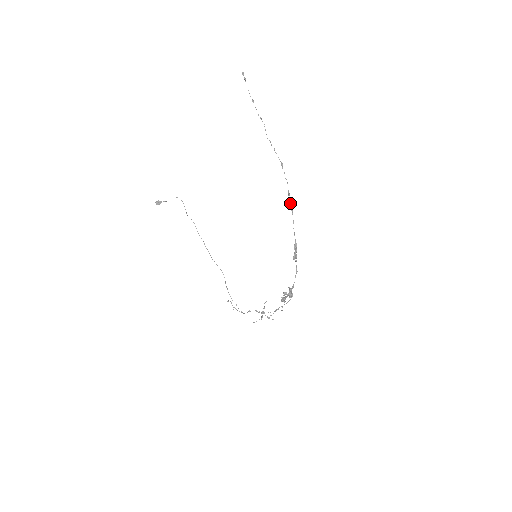
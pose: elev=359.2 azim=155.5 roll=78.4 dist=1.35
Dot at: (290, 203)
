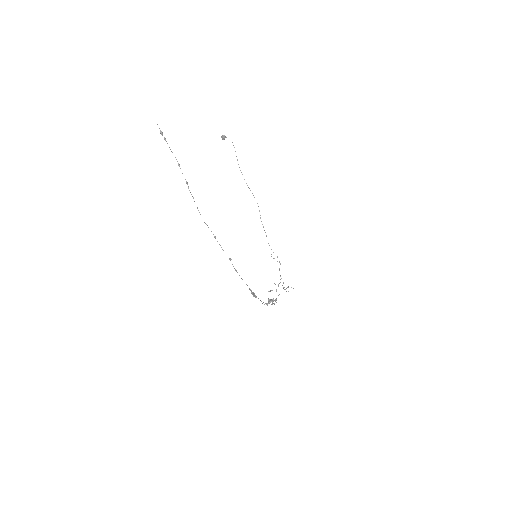
Dot at: (233, 266)
